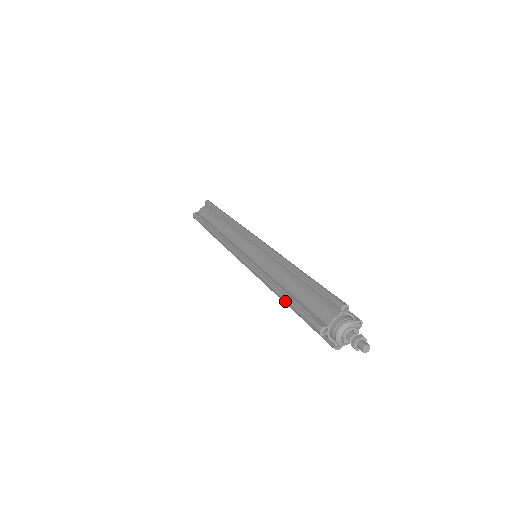
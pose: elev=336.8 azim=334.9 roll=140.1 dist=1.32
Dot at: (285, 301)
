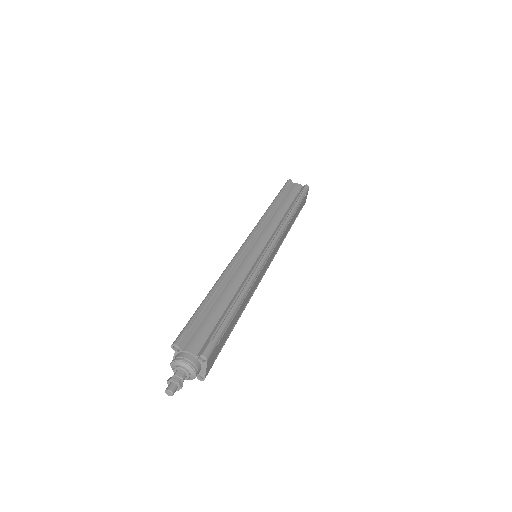
Dot at: occluded
